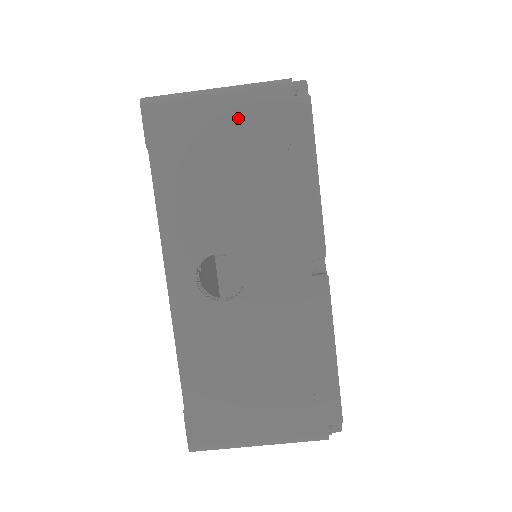
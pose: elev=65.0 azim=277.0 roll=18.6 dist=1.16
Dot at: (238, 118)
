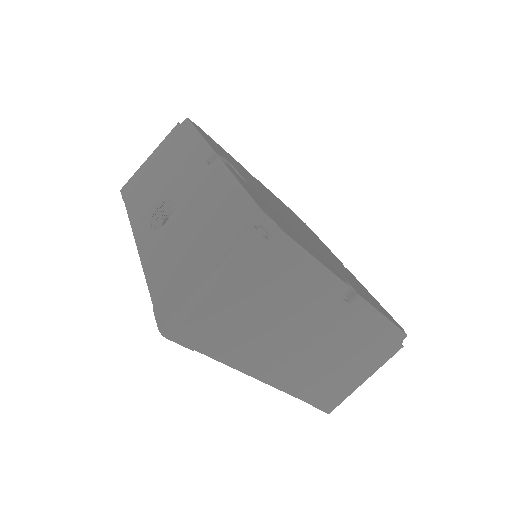
Dot at: (159, 153)
